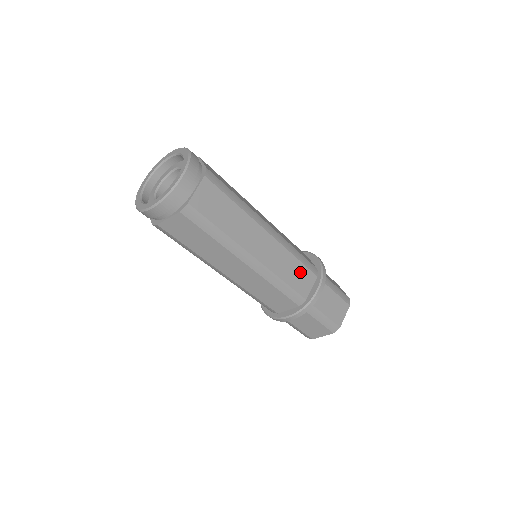
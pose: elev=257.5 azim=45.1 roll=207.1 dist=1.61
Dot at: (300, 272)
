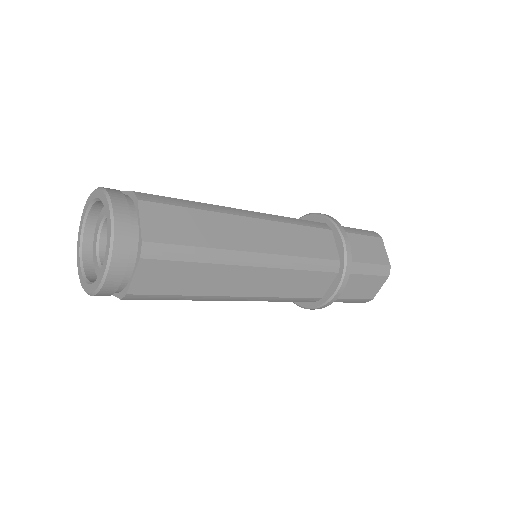
Dot at: (311, 280)
